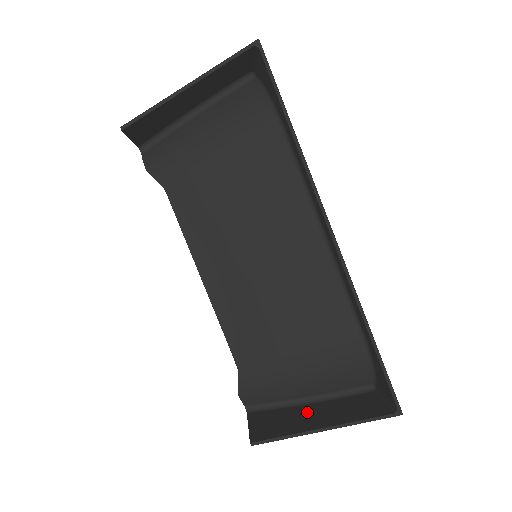
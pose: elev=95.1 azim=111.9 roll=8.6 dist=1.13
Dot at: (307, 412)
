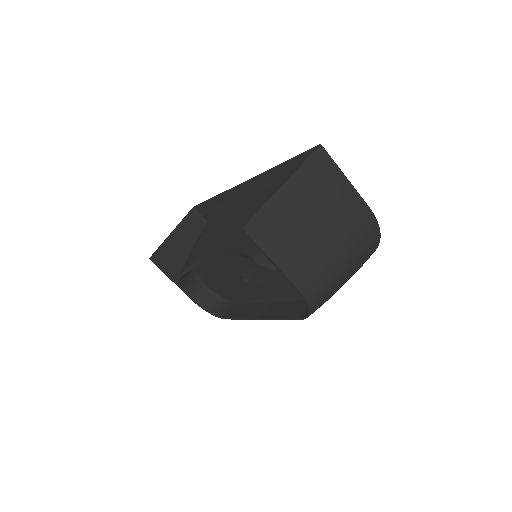
Dot at: (295, 216)
